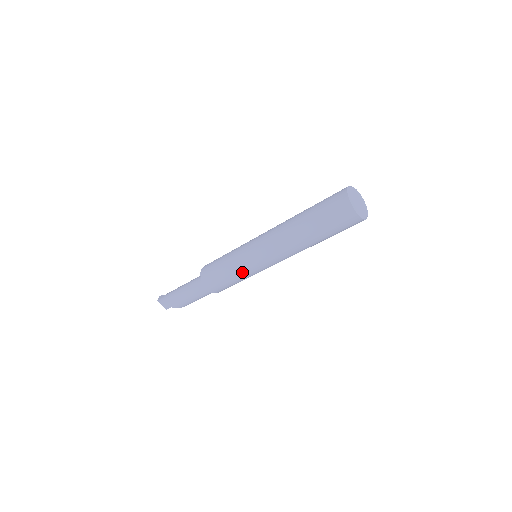
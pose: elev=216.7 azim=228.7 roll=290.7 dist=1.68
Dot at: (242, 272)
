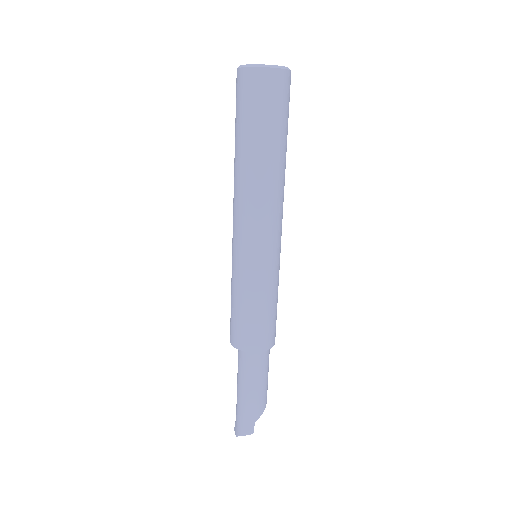
Dot at: (263, 285)
